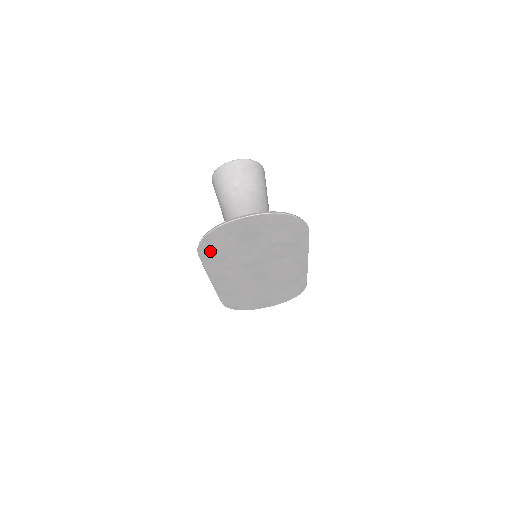
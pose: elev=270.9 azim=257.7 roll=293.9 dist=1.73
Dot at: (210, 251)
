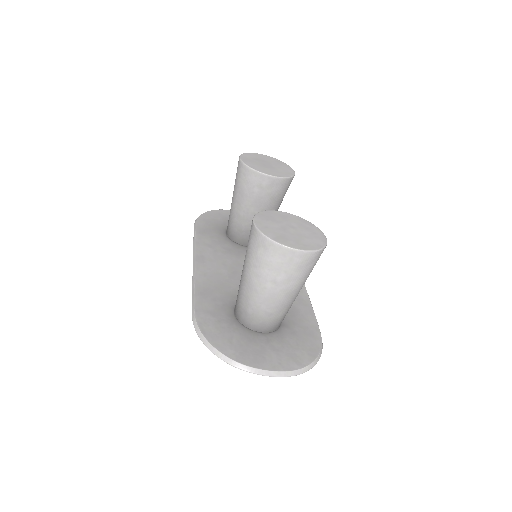
Dot at: (207, 321)
